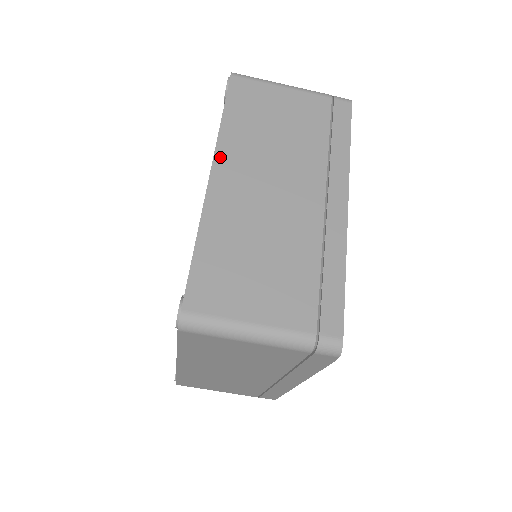
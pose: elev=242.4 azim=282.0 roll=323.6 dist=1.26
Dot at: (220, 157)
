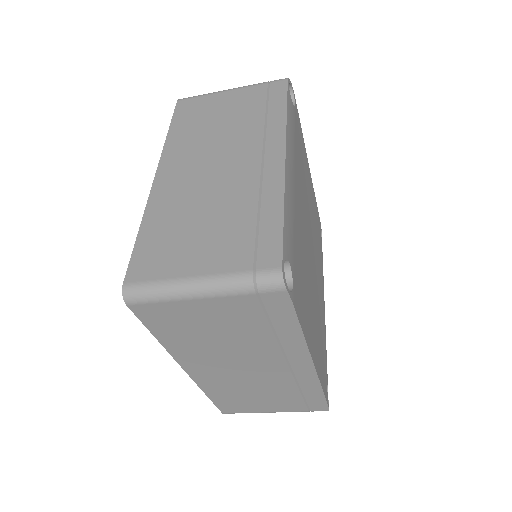
Dot at: (165, 159)
